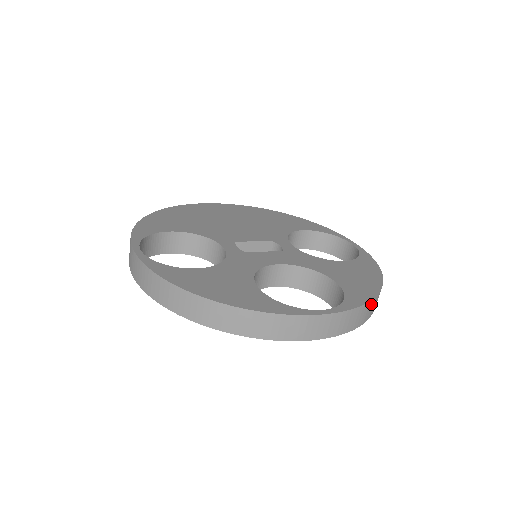
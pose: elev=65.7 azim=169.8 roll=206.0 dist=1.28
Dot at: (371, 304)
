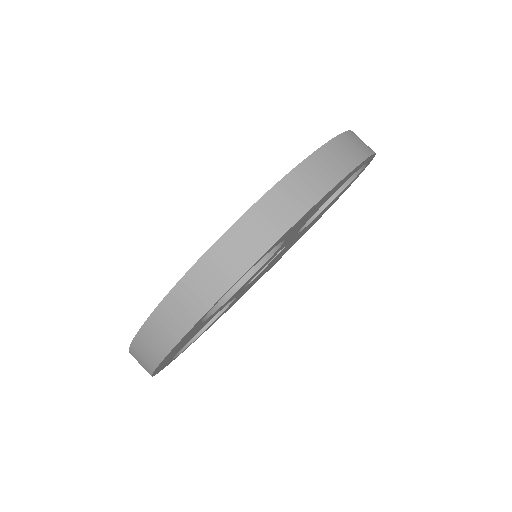
Dot at: (274, 199)
